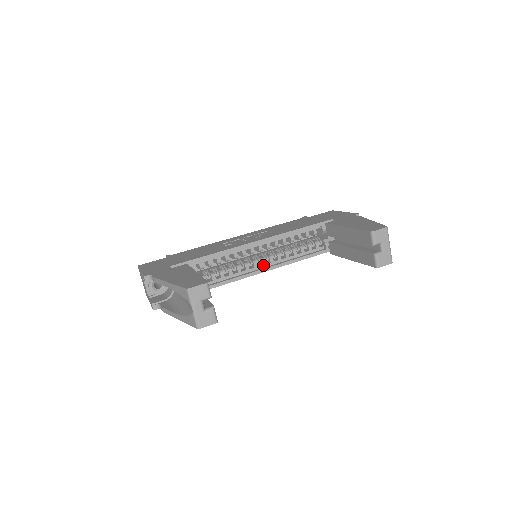
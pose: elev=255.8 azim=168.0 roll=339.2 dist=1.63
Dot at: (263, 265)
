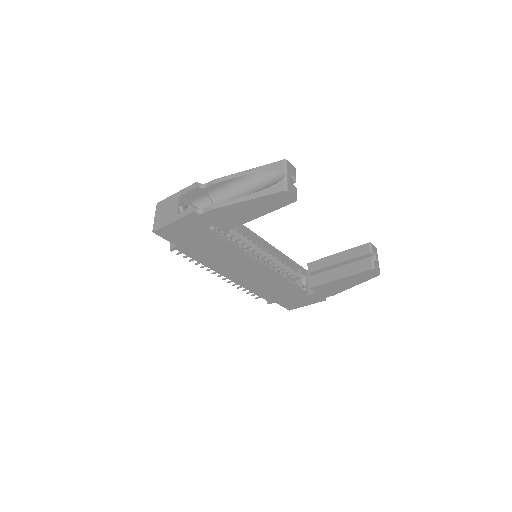
Dot at: occluded
